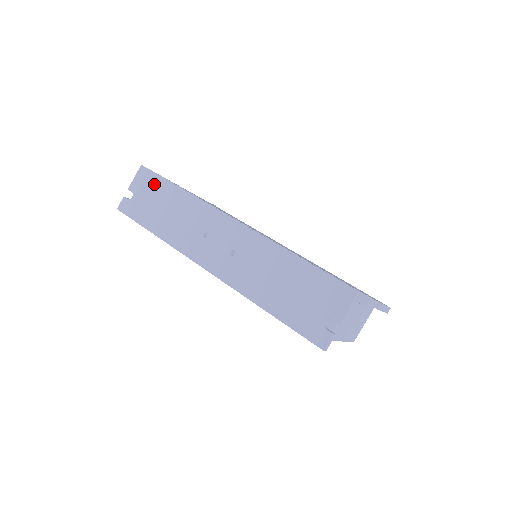
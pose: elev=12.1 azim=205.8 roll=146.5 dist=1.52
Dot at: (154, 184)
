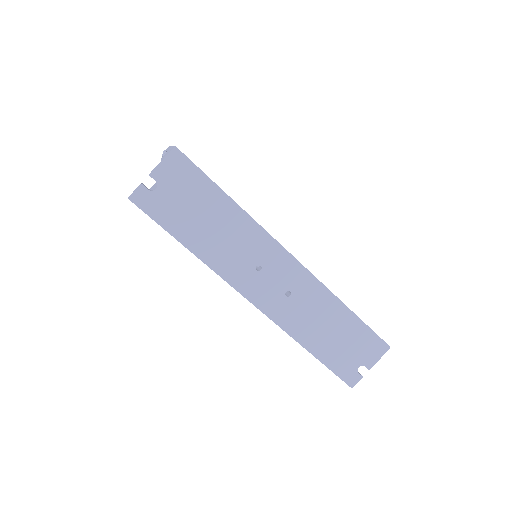
Dot at: (195, 183)
